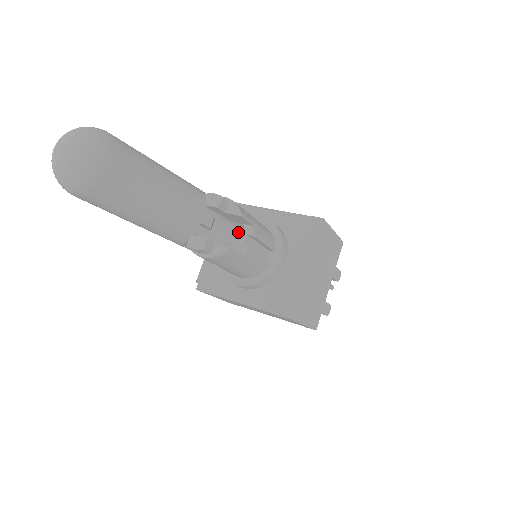
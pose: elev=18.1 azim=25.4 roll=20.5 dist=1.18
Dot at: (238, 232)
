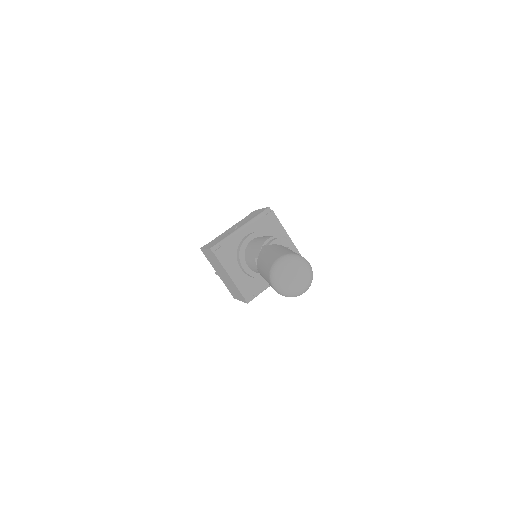
Dot at: occluded
